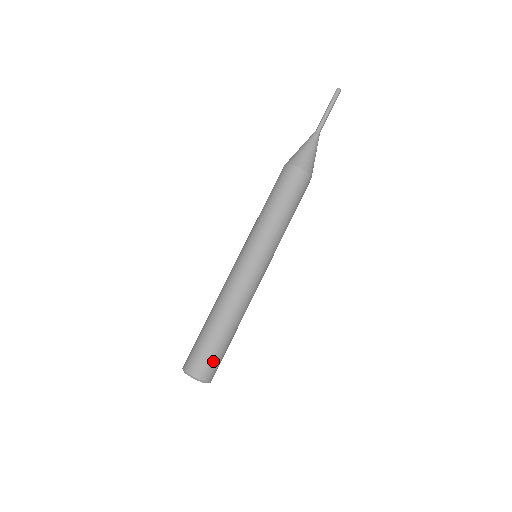
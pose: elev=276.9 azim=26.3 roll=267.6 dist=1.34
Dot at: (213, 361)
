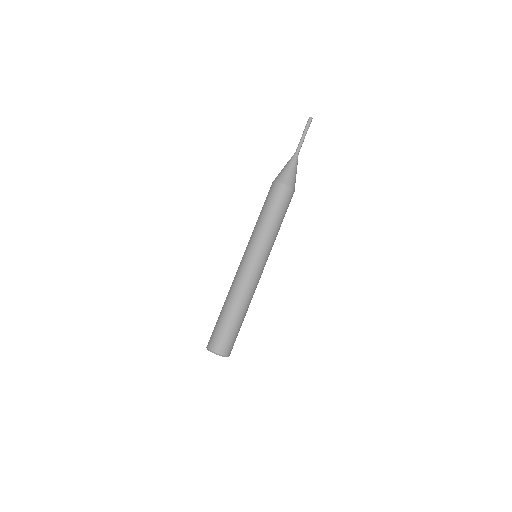
Dot at: (226, 339)
